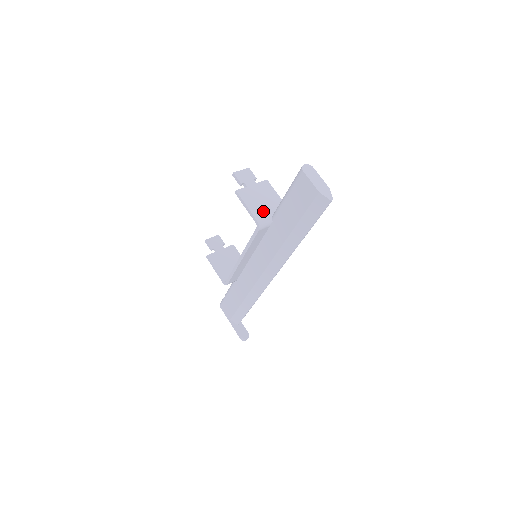
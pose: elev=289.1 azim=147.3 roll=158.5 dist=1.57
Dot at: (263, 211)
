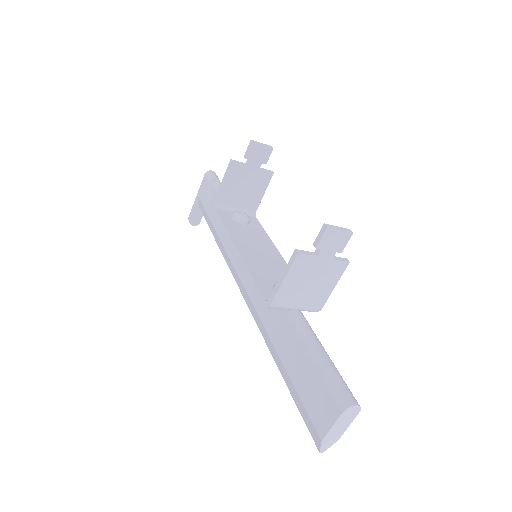
Dot at: (293, 297)
